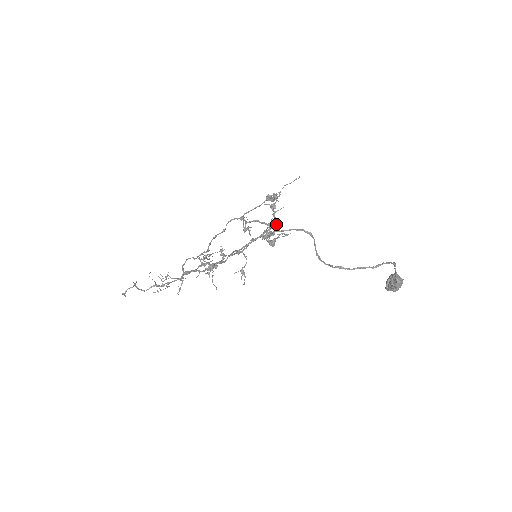
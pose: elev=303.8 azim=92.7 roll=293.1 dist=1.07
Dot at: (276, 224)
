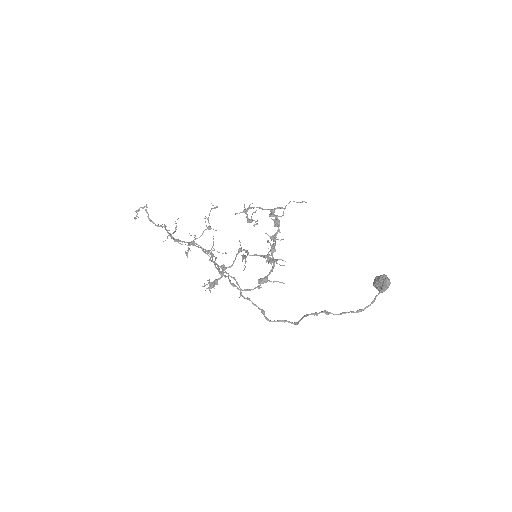
Dot at: (275, 251)
